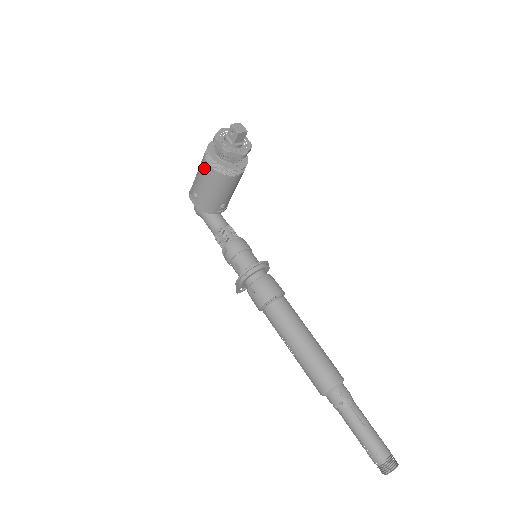
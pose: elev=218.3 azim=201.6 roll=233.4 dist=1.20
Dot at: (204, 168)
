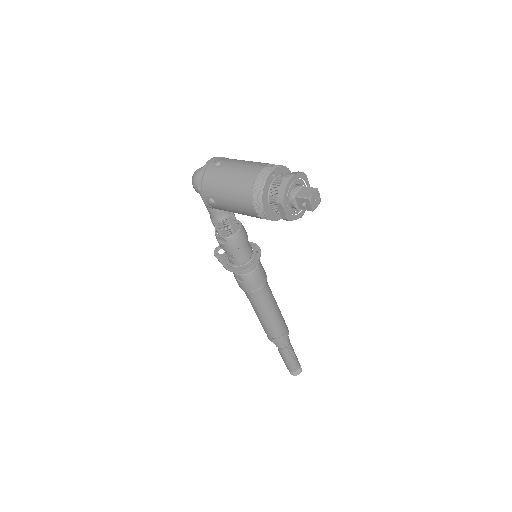
Dot at: (245, 206)
